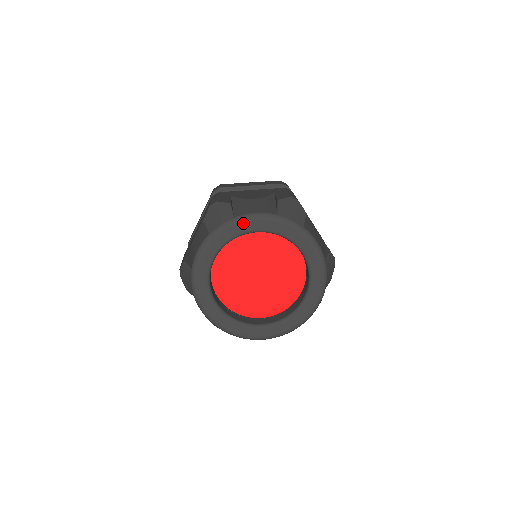
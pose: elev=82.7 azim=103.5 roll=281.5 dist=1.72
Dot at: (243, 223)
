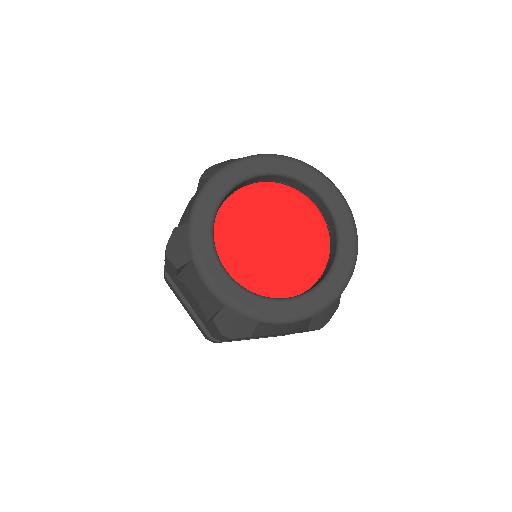
Dot at: (253, 161)
